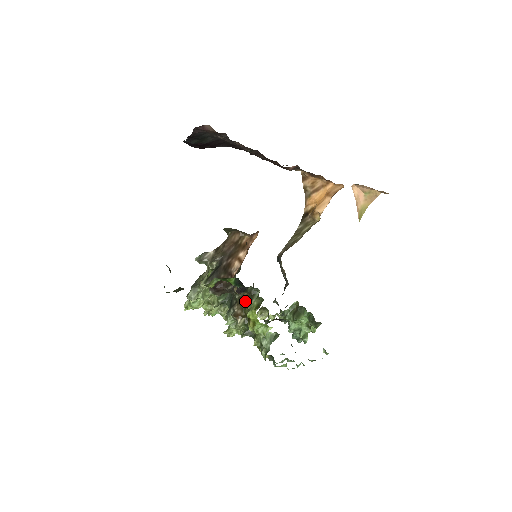
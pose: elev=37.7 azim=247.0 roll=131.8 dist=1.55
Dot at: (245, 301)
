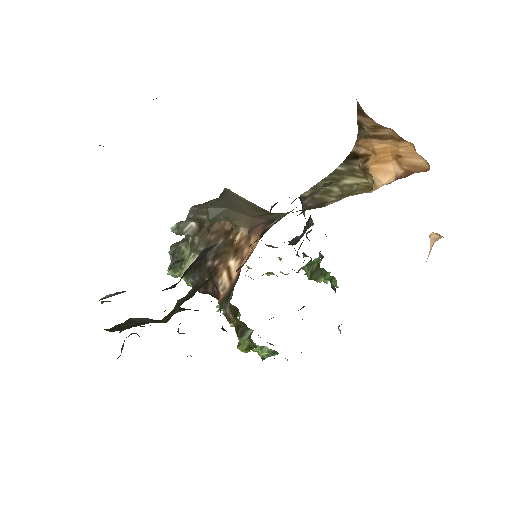
Dot at: occluded
